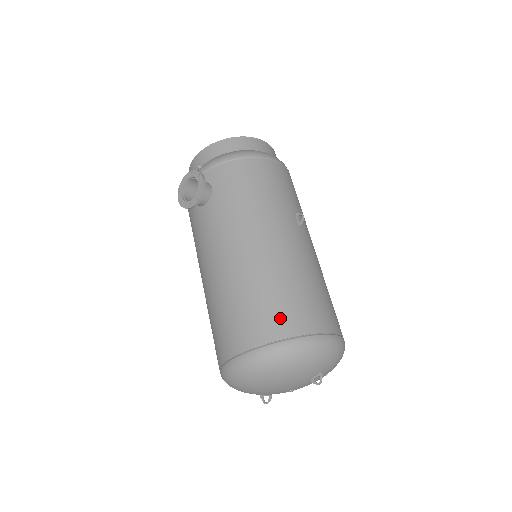
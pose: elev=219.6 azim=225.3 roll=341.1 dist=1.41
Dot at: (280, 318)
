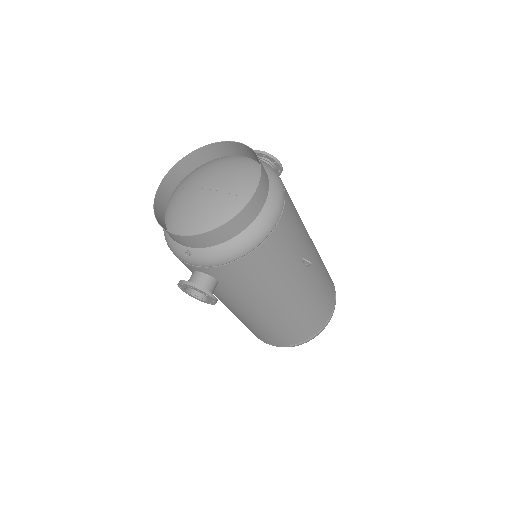
Dot at: (300, 336)
